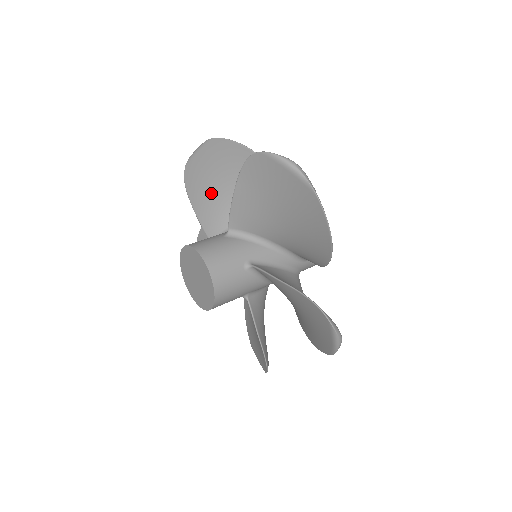
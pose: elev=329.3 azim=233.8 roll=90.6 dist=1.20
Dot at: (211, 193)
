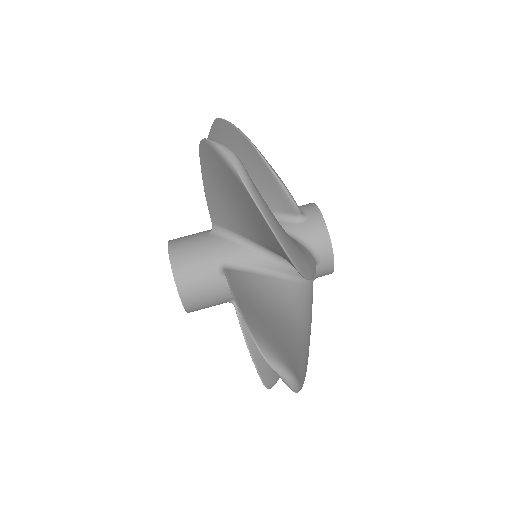
Dot at: occluded
